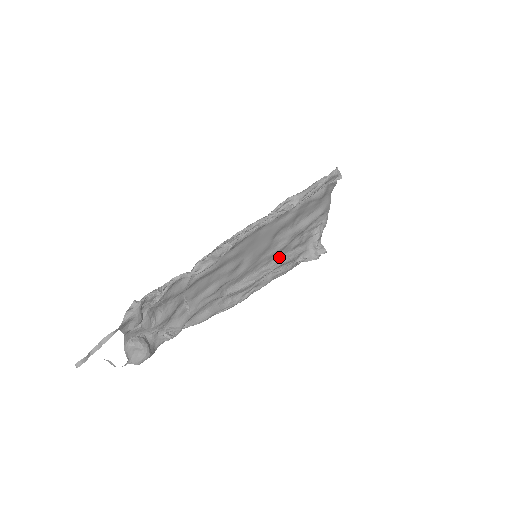
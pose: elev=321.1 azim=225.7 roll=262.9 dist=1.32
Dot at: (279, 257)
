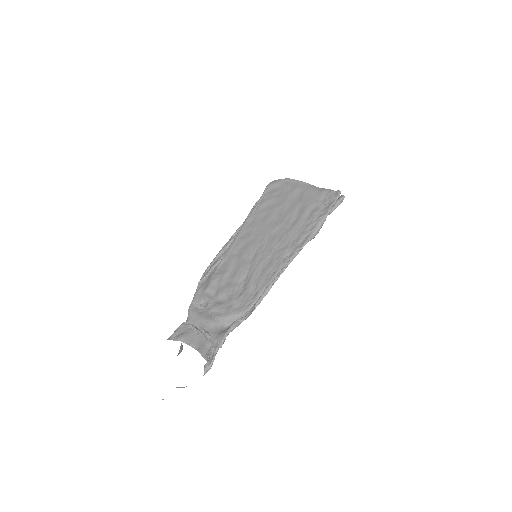
Dot at: (256, 223)
